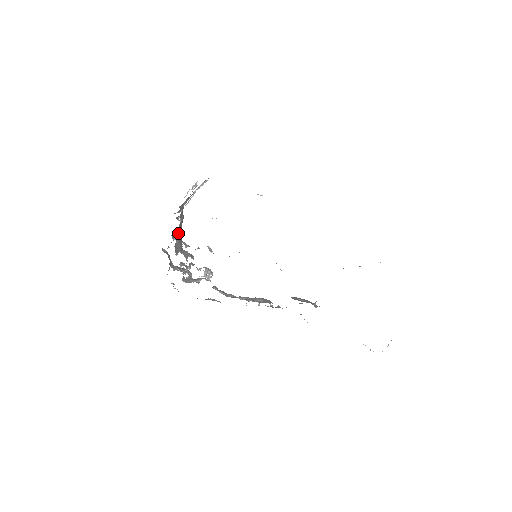
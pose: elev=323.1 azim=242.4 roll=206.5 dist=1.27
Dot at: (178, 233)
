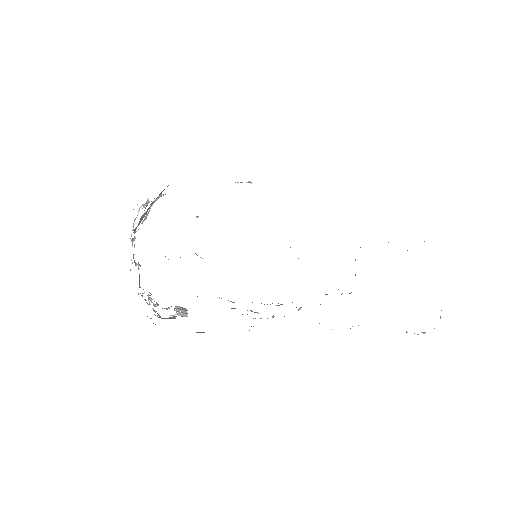
Dot at: occluded
